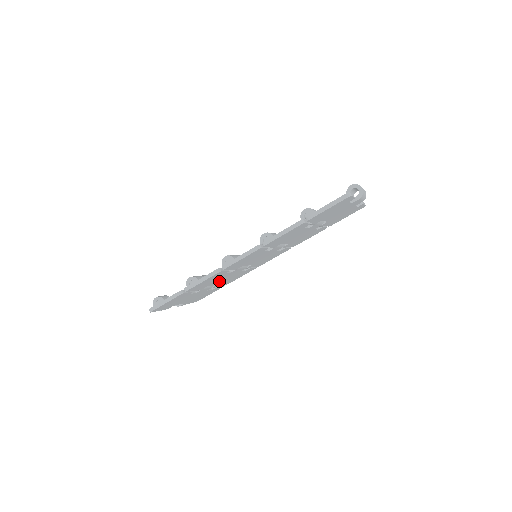
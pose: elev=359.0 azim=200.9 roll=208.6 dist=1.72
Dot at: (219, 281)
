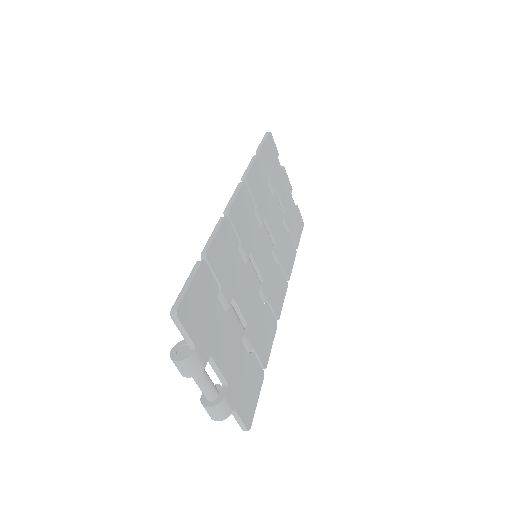
Dot at: (243, 301)
